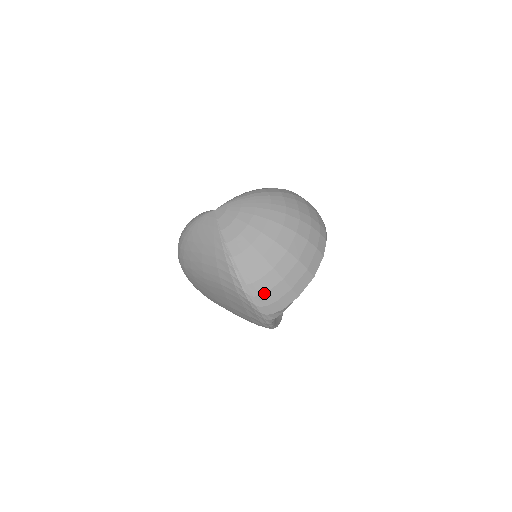
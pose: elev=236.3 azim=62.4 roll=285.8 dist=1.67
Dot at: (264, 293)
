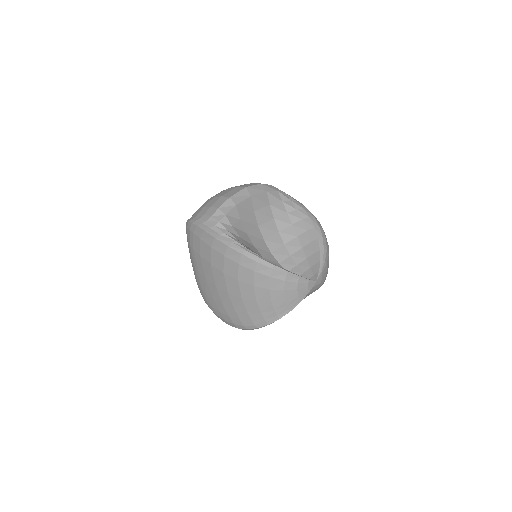
Dot at: (201, 211)
